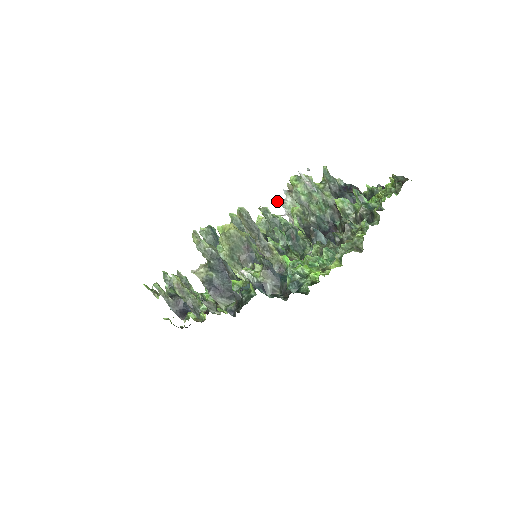
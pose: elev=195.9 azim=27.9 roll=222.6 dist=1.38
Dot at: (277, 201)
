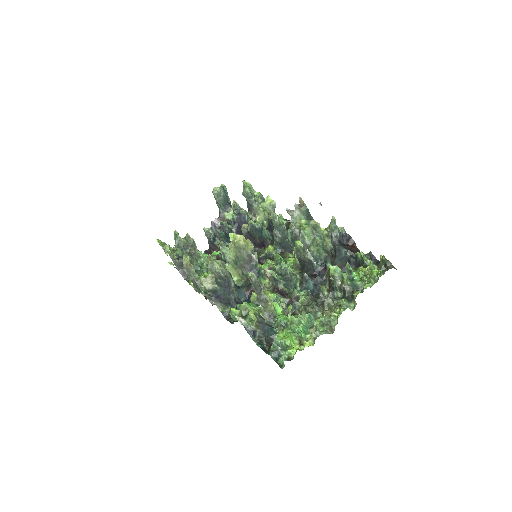
Dot at: (287, 211)
